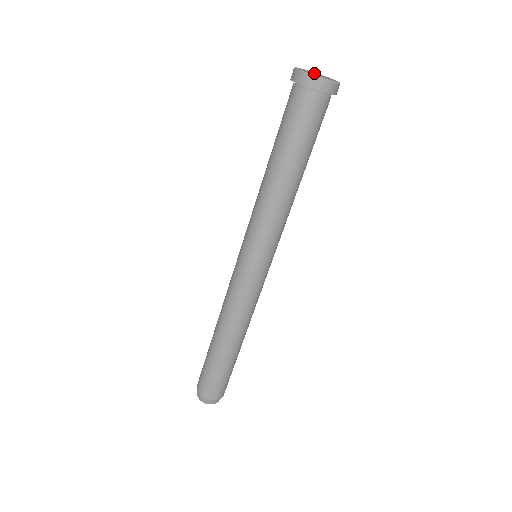
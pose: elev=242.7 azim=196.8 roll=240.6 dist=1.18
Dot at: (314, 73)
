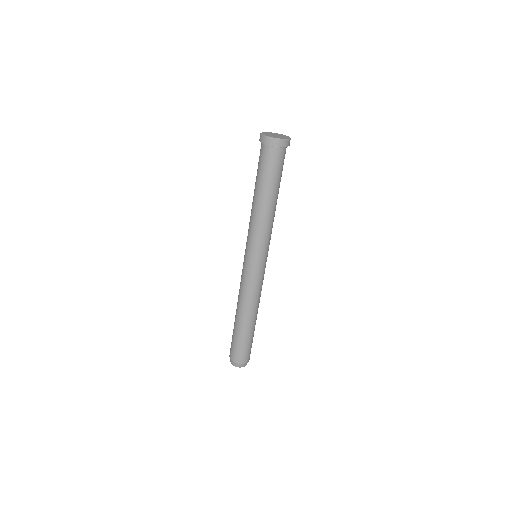
Dot at: (274, 134)
